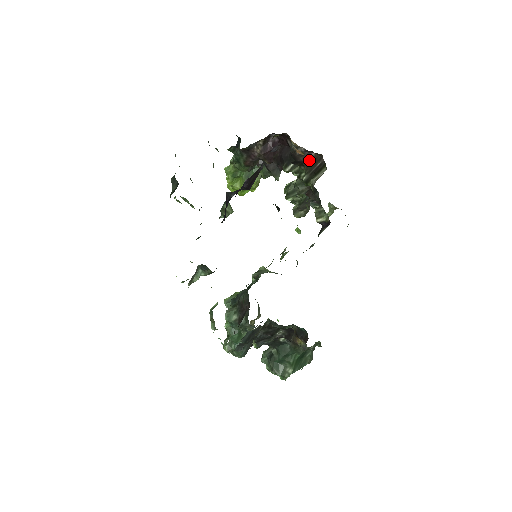
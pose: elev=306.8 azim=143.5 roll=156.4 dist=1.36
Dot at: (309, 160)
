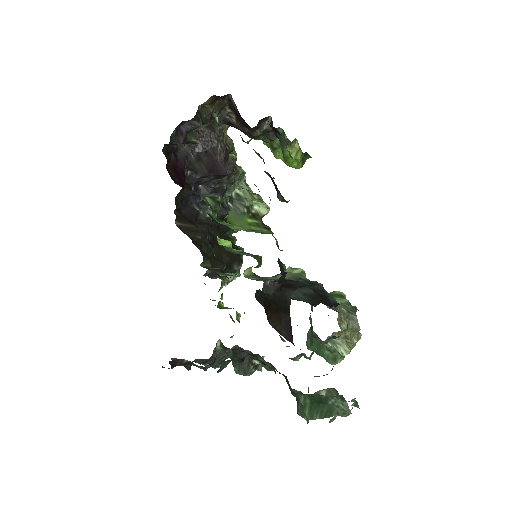
Dot at: occluded
